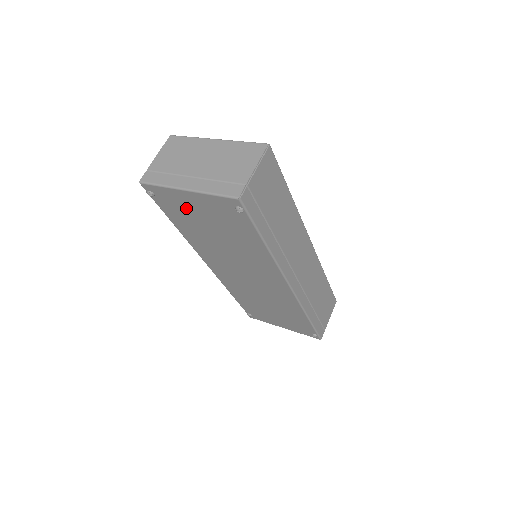
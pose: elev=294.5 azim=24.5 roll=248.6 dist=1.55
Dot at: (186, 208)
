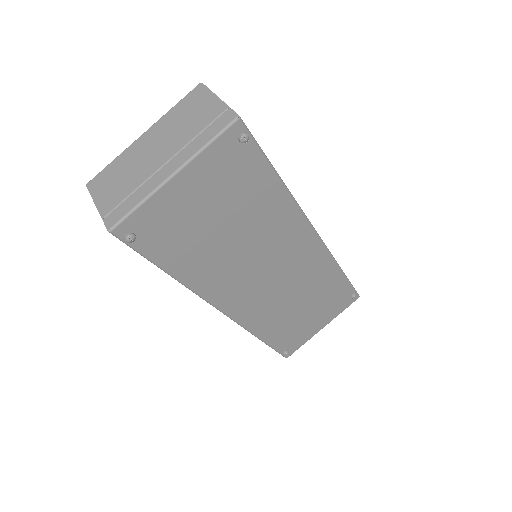
Dot at: (180, 216)
